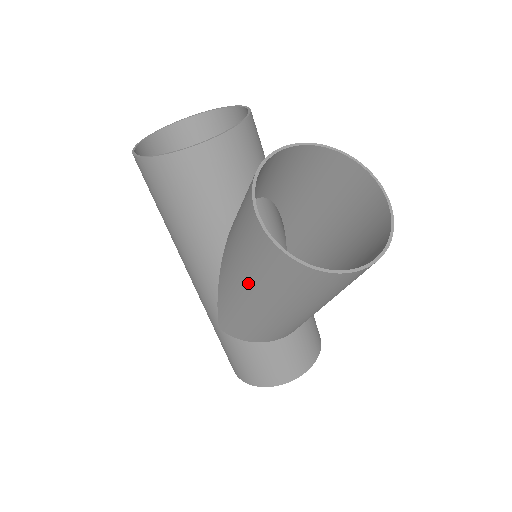
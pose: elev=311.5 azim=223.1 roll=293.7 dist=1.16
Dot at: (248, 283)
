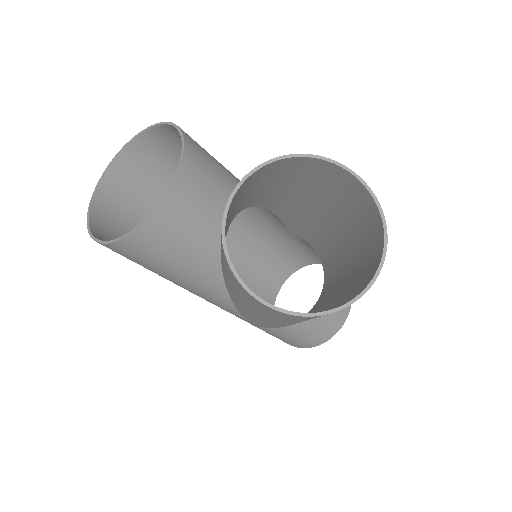
Dot at: (262, 316)
